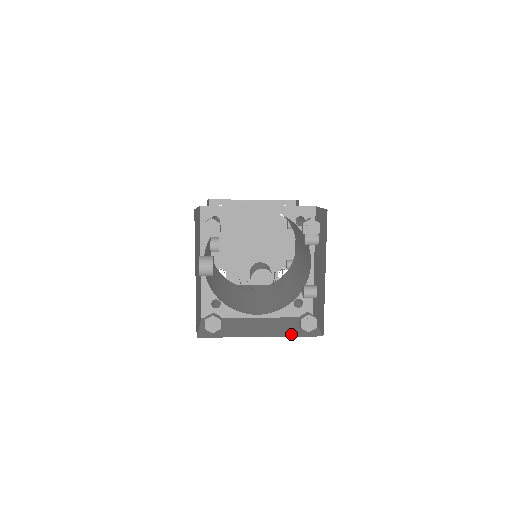
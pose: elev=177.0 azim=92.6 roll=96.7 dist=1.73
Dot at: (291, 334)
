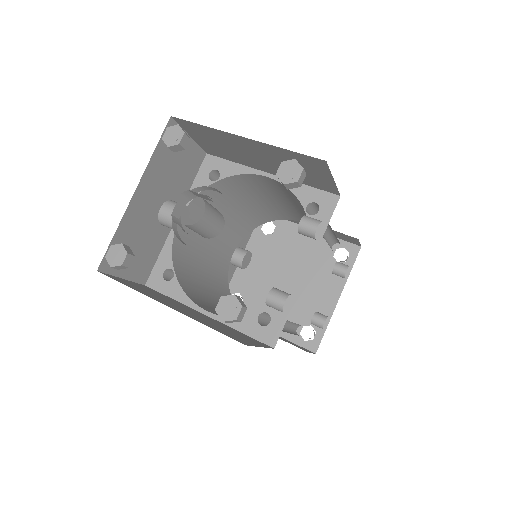
Dot at: (208, 324)
